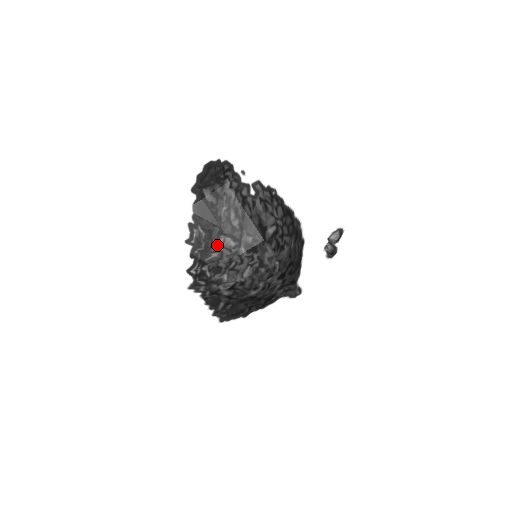
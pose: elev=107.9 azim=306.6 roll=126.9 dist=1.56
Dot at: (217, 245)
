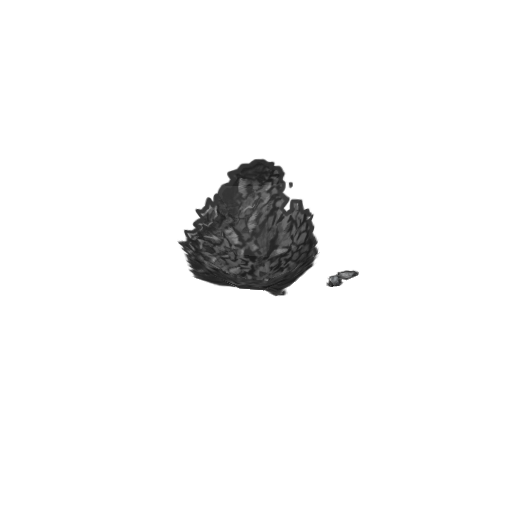
Dot at: (222, 232)
